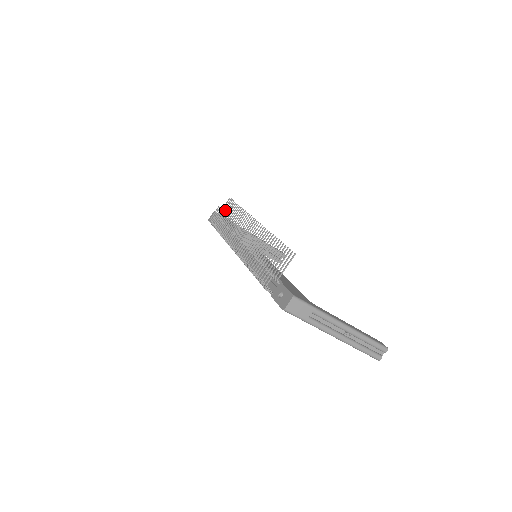
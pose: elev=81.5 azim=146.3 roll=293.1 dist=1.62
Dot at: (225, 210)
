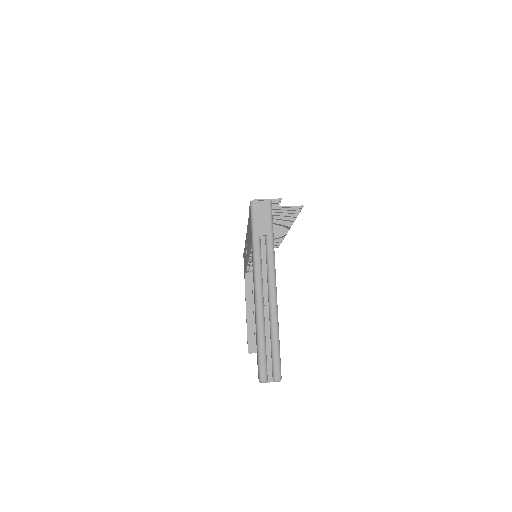
Dot at: occluded
